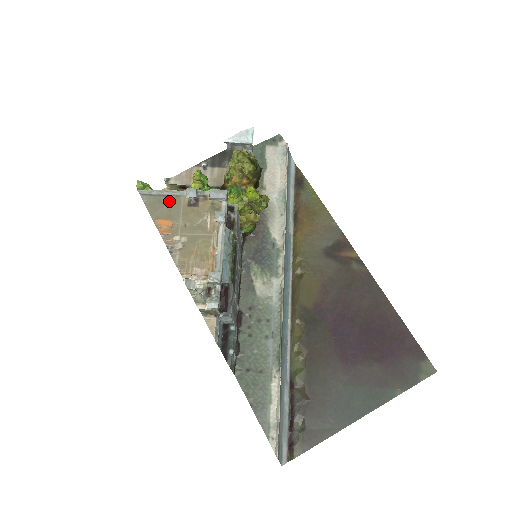
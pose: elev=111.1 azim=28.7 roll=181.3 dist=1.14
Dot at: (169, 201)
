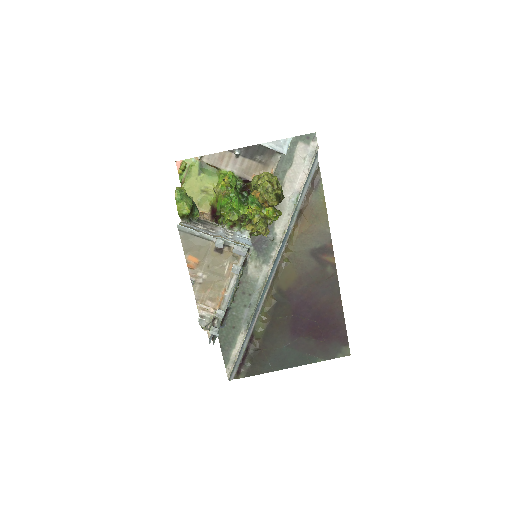
Dot at: (200, 242)
